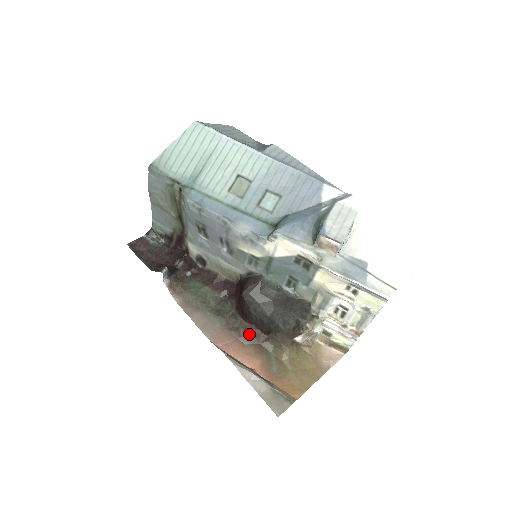
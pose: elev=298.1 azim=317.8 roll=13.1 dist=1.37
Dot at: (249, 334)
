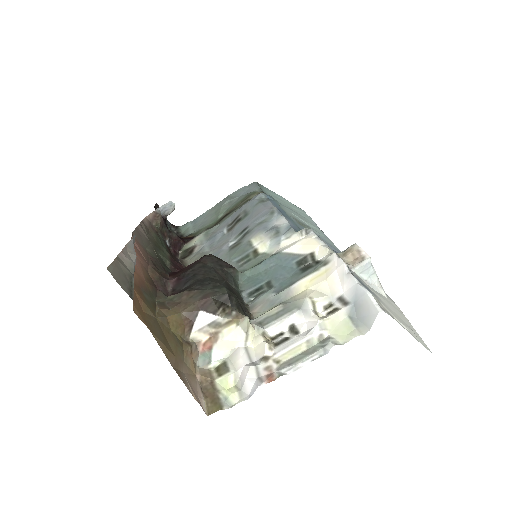
Dot at: (161, 277)
